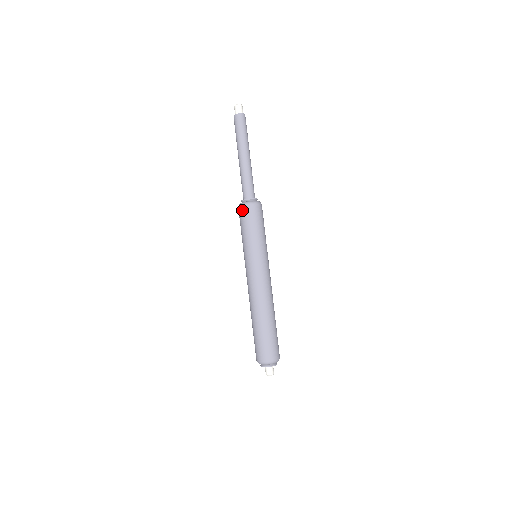
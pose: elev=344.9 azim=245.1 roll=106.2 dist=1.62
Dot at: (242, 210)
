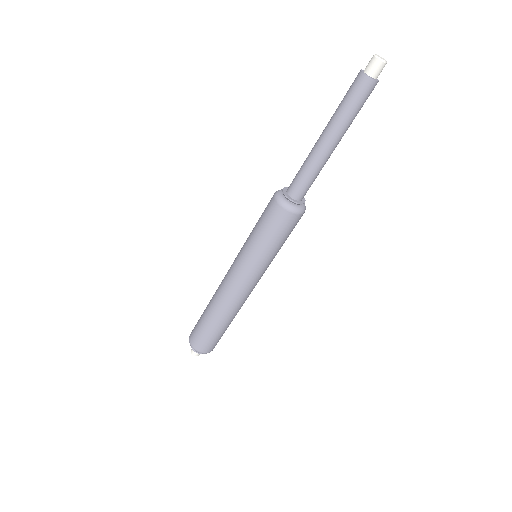
Dot at: (292, 218)
